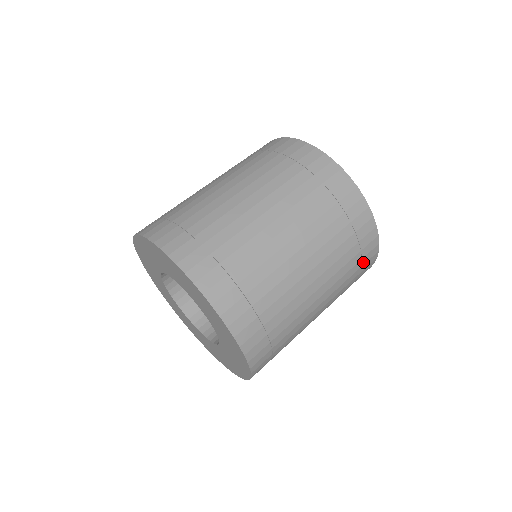
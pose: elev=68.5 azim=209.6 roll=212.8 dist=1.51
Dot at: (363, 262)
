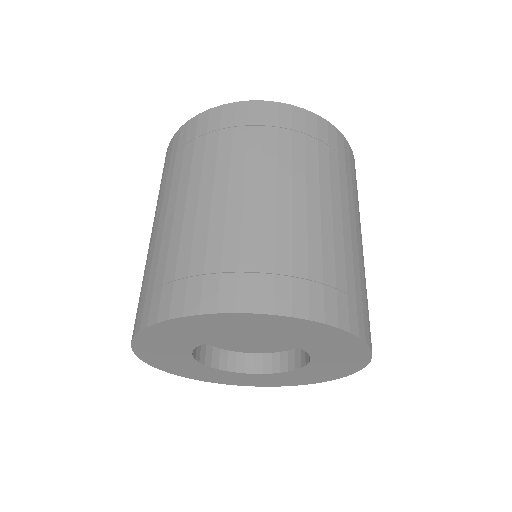
Dot at: occluded
